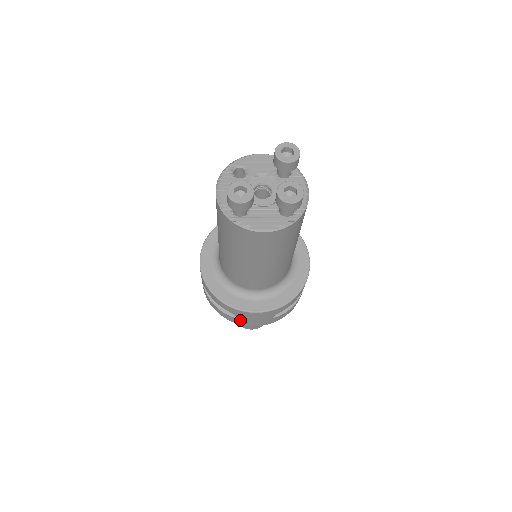
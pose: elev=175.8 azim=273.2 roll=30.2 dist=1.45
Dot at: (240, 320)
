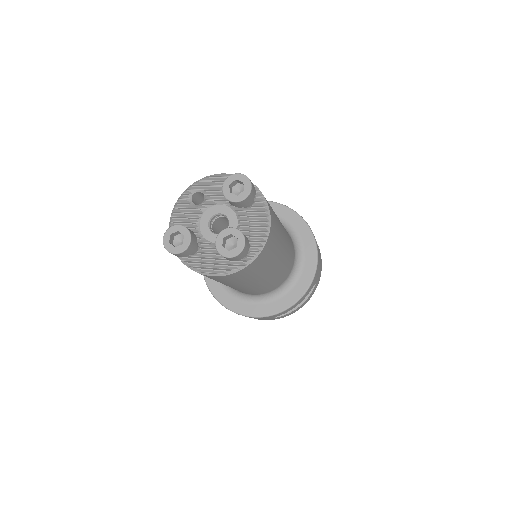
Dot at: occluded
